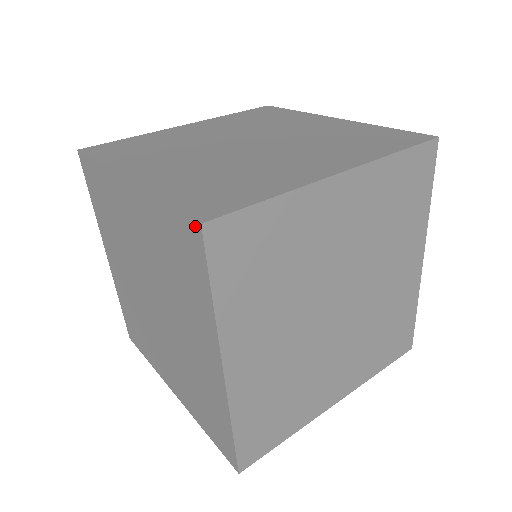
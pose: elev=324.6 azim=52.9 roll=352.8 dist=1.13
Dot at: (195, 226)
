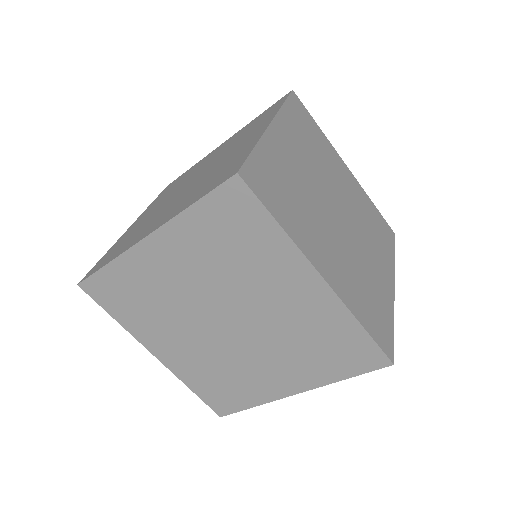
Dot at: (386, 361)
